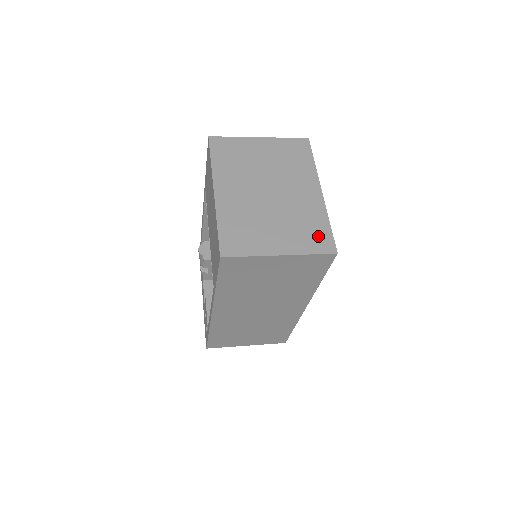
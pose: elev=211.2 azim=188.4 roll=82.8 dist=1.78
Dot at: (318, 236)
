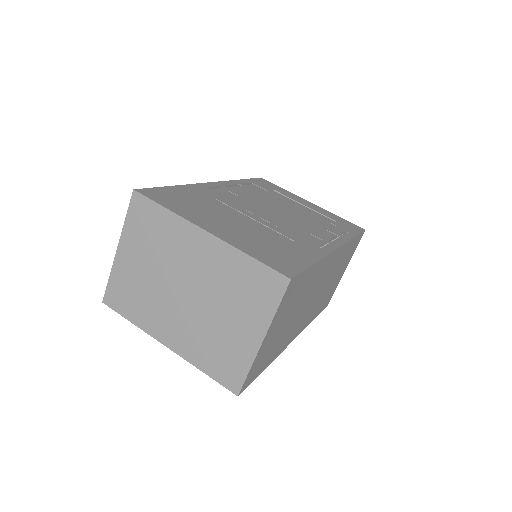
Dot at: (260, 284)
